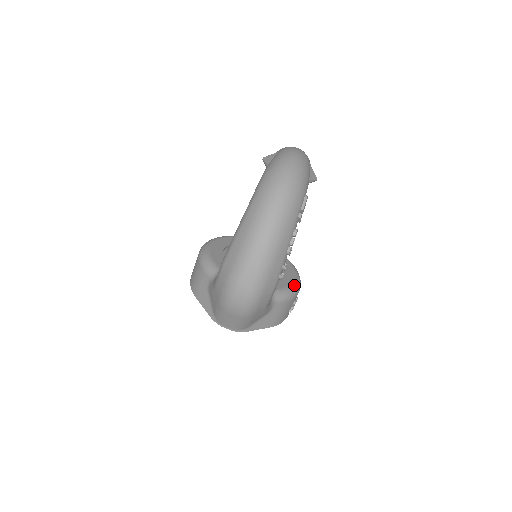
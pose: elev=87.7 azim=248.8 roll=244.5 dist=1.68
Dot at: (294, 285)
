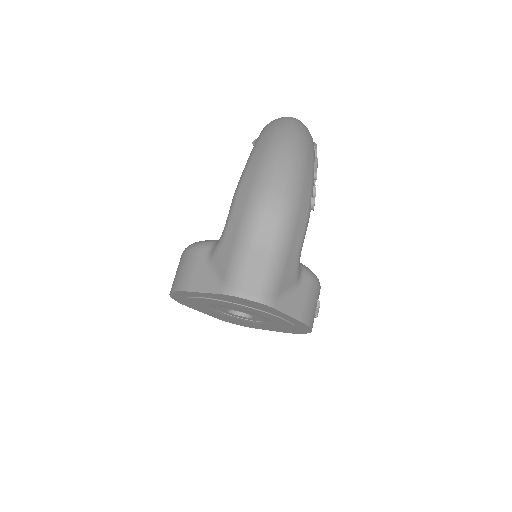
Dot at: occluded
